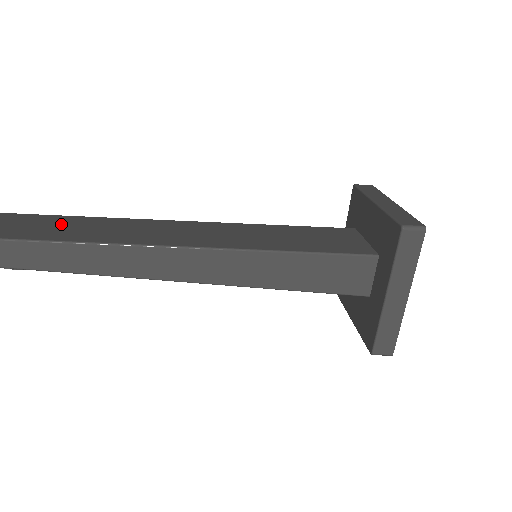
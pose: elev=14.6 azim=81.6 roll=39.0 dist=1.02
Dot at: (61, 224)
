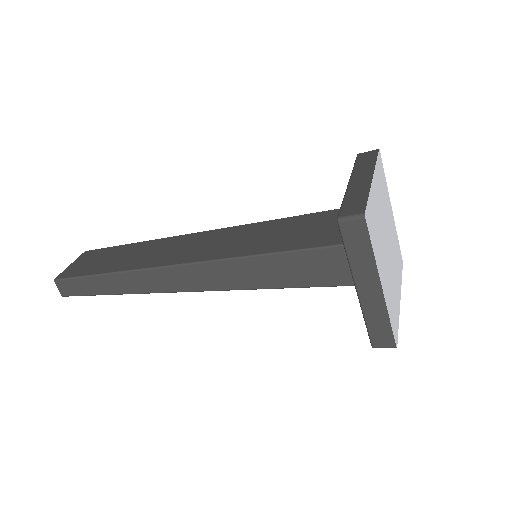
Dot at: (114, 255)
